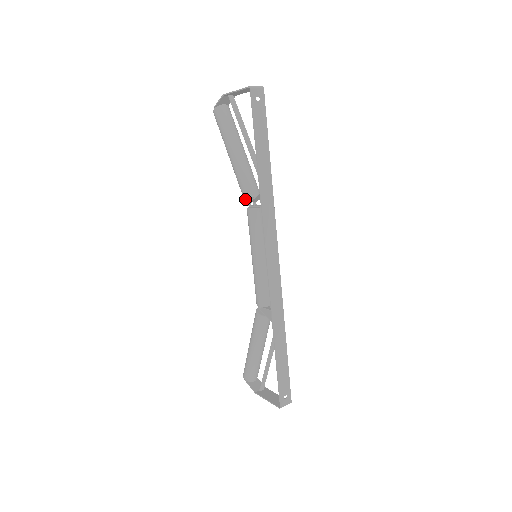
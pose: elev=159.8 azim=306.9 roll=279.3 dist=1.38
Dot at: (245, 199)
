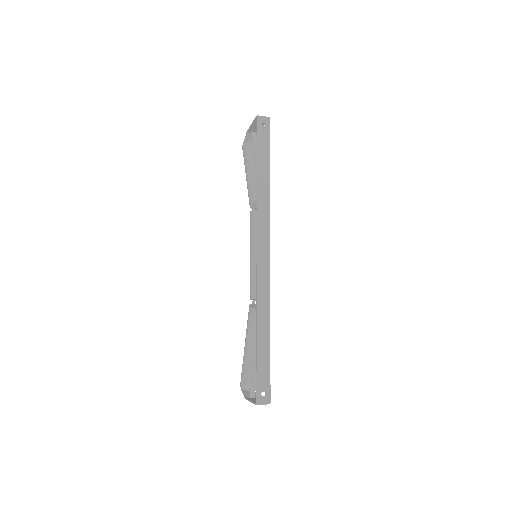
Dot at: (249, 204)
